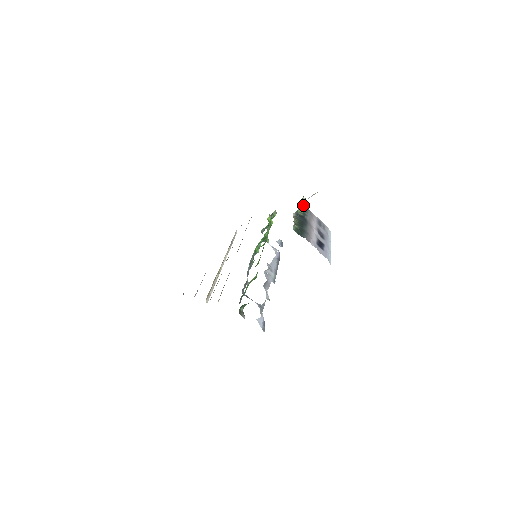
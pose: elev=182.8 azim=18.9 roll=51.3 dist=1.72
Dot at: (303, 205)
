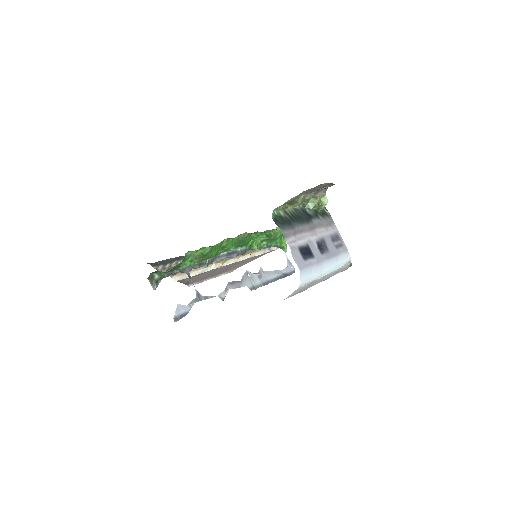
Dot at: (308, 195)
